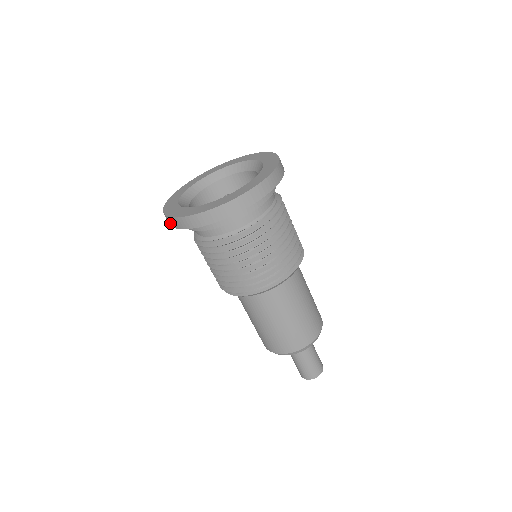
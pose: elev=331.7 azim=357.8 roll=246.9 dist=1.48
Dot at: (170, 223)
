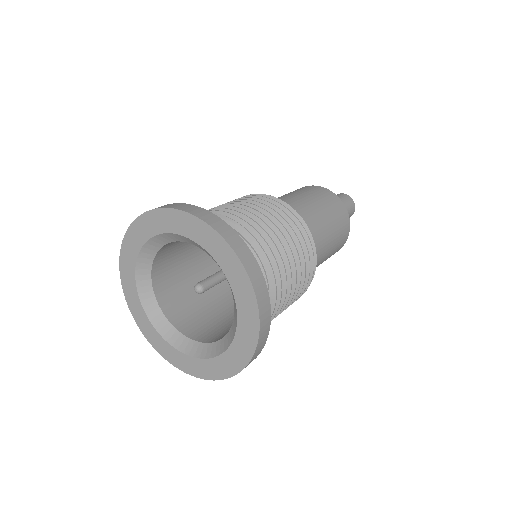
Dot at: occluded
